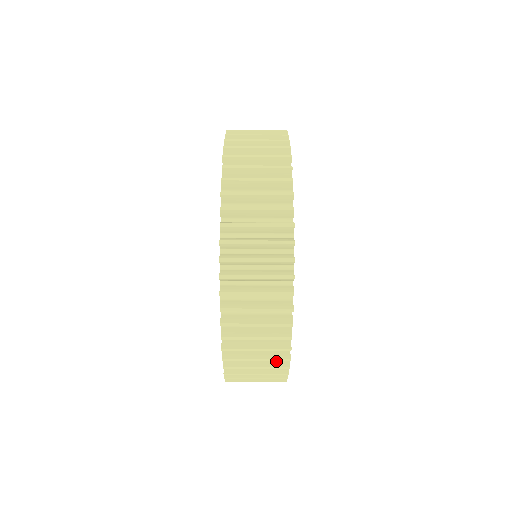
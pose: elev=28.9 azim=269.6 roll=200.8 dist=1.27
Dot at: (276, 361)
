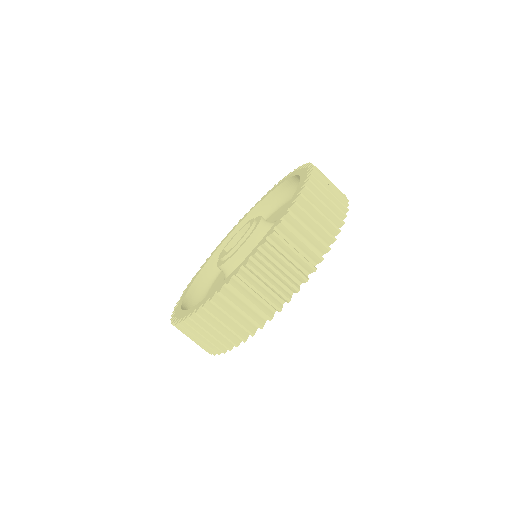
Dot at: occluded
